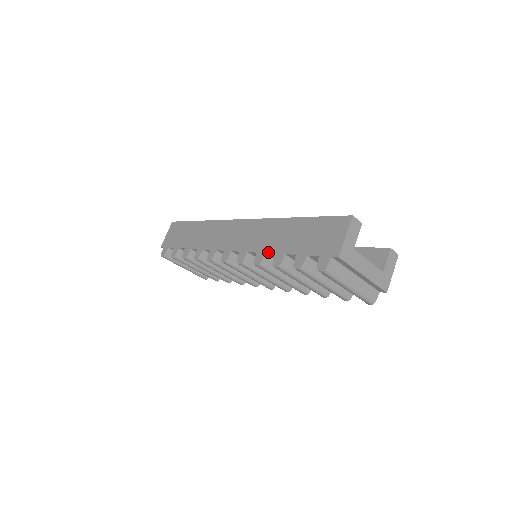
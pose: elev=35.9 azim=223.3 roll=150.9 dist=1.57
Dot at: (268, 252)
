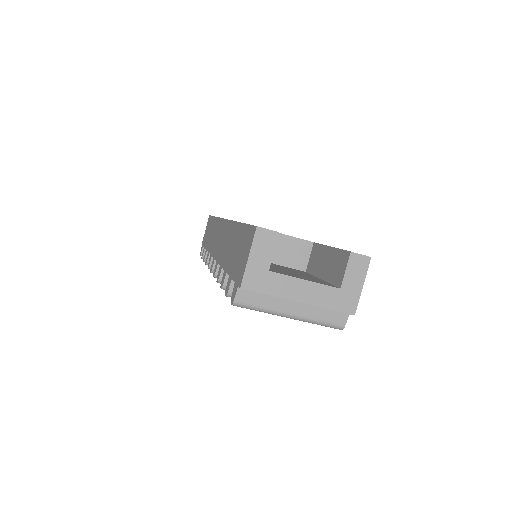
Dot at: (222, 267)
